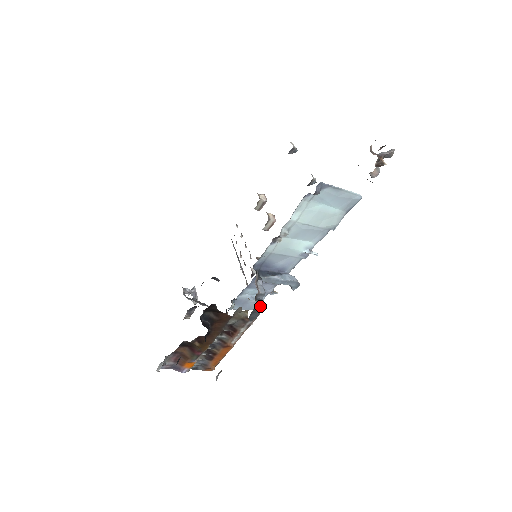
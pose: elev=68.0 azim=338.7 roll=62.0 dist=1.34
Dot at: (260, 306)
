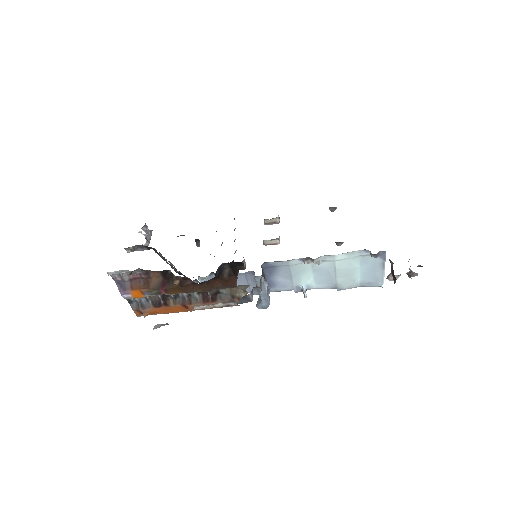
Dot at: (249, 298)
